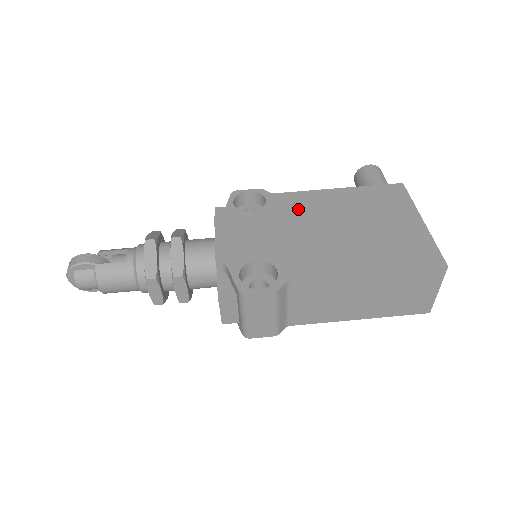
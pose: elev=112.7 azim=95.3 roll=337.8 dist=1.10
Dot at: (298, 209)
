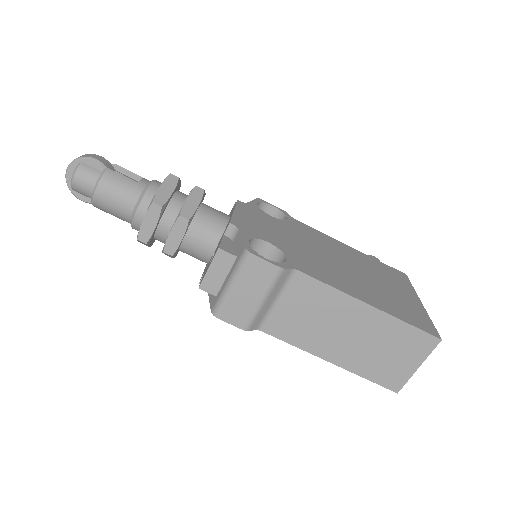
Dot at: (314, 237)
